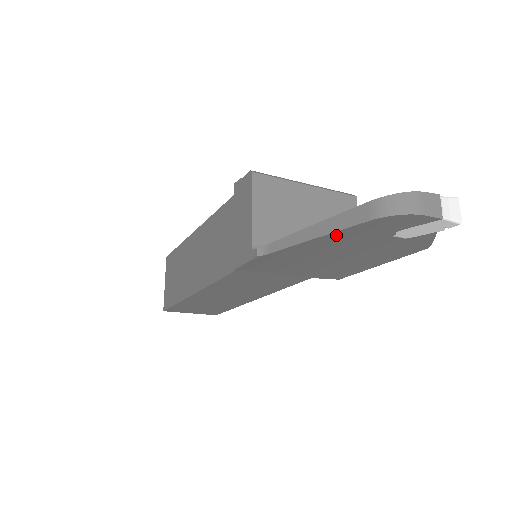
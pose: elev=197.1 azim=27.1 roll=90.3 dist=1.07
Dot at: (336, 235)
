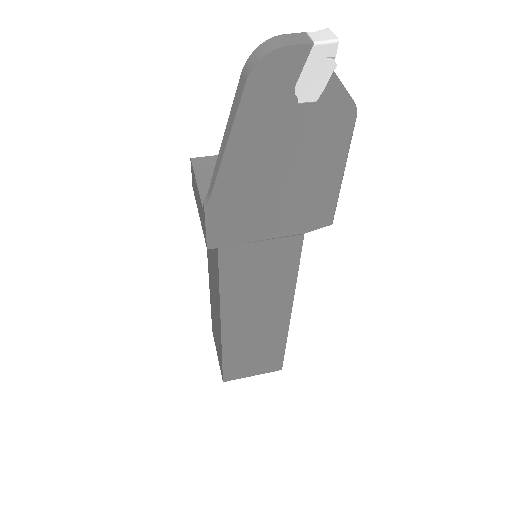
Dot at: (241, 128)
